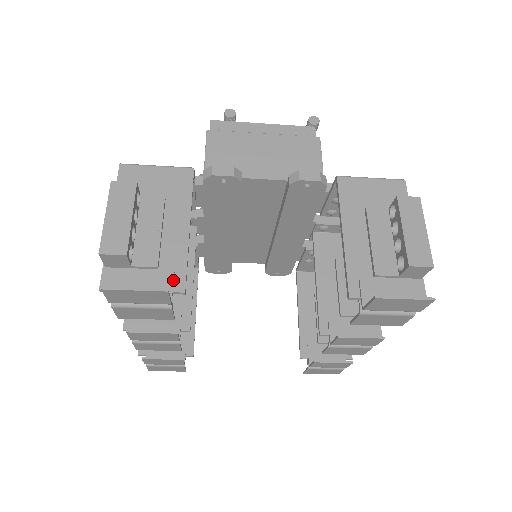
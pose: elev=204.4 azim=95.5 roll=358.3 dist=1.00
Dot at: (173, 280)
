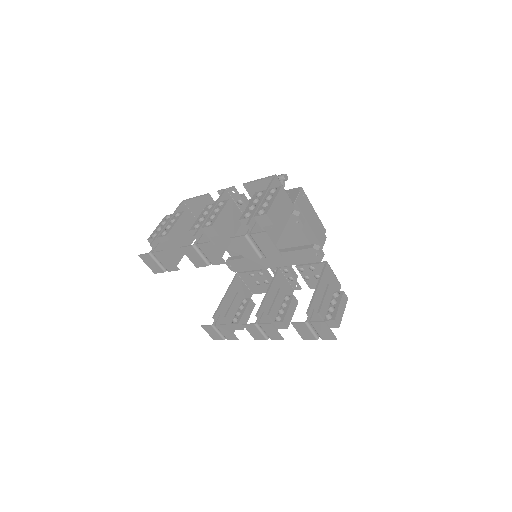
Dot at: occluded
